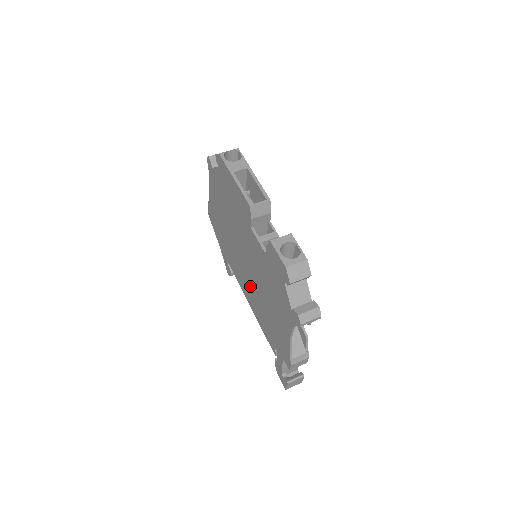
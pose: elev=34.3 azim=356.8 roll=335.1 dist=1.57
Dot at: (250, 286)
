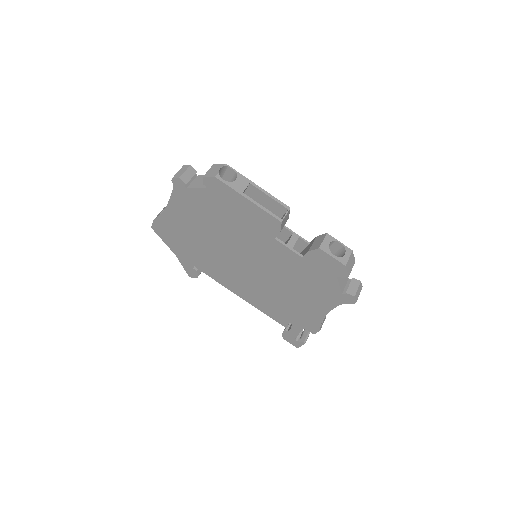
Dot at: (249, 283)
